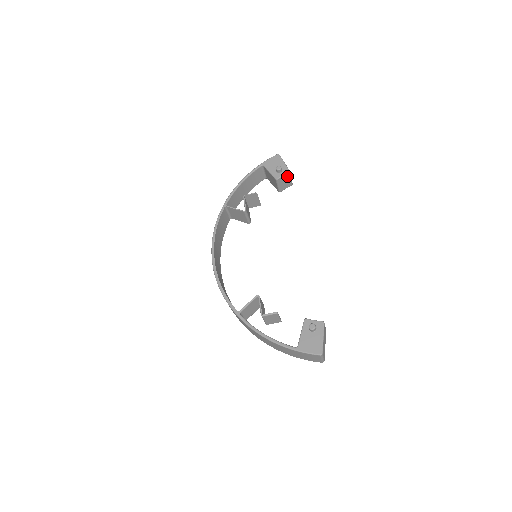
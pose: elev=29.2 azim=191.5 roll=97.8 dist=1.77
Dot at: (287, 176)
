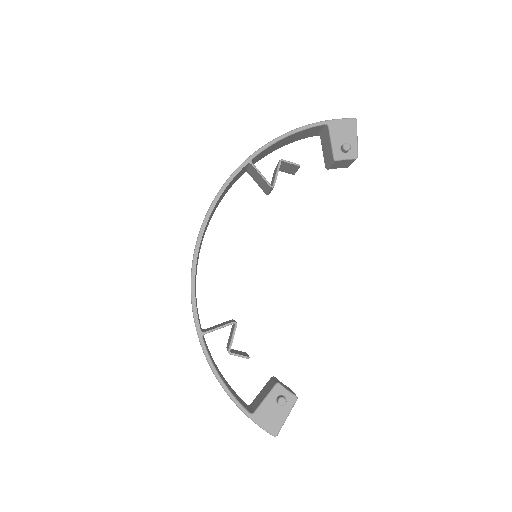
Dot at: (350, 160)
